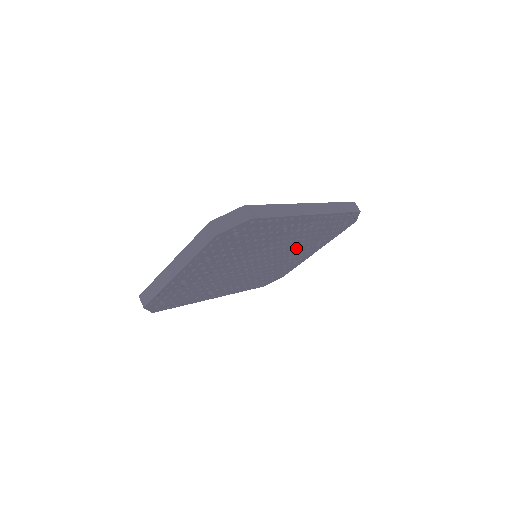
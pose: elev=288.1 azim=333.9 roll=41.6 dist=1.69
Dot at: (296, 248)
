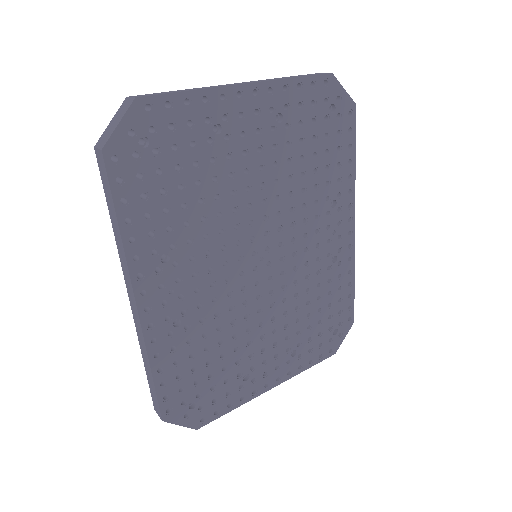
Dot at: (283, 314)
